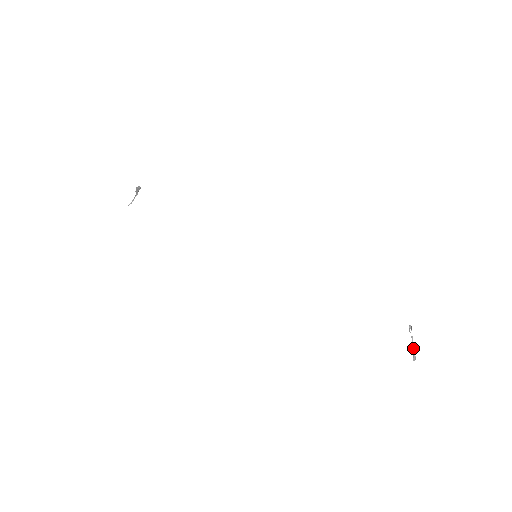
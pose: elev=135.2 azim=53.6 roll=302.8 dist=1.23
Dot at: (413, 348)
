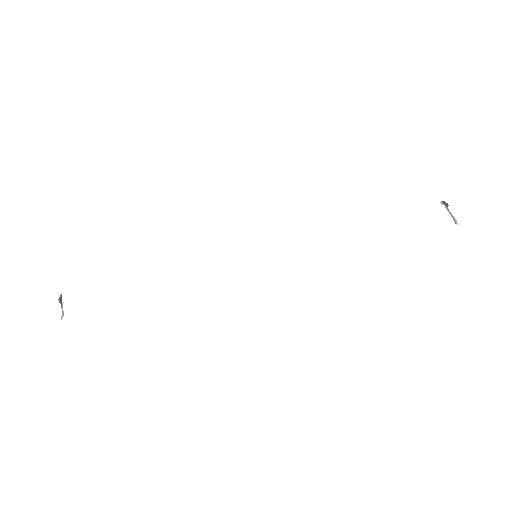
Dot at: (451, 215)
